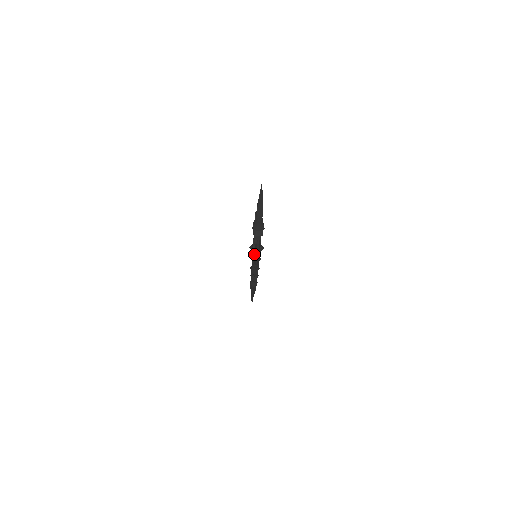
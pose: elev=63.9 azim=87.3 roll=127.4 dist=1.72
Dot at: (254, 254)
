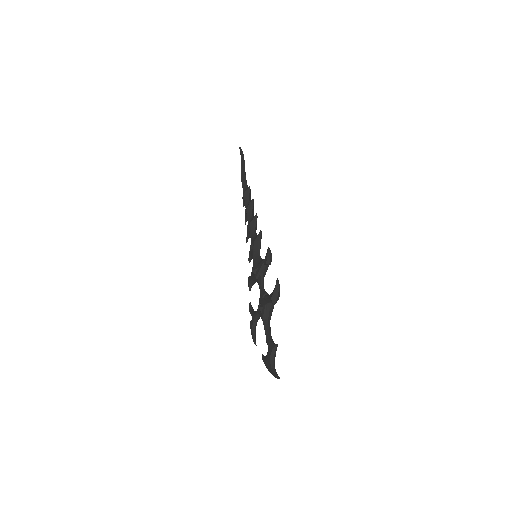
Dot at: (252, 281)
